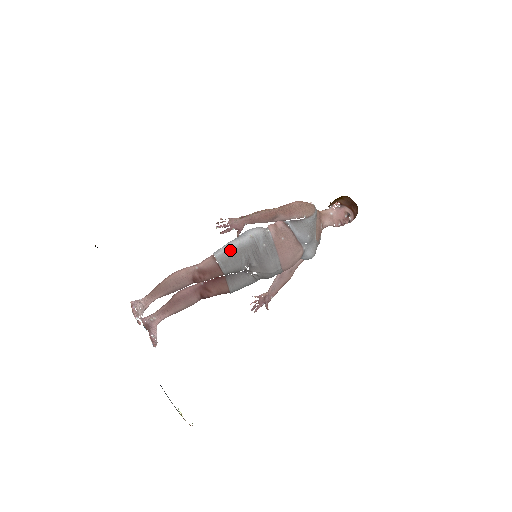
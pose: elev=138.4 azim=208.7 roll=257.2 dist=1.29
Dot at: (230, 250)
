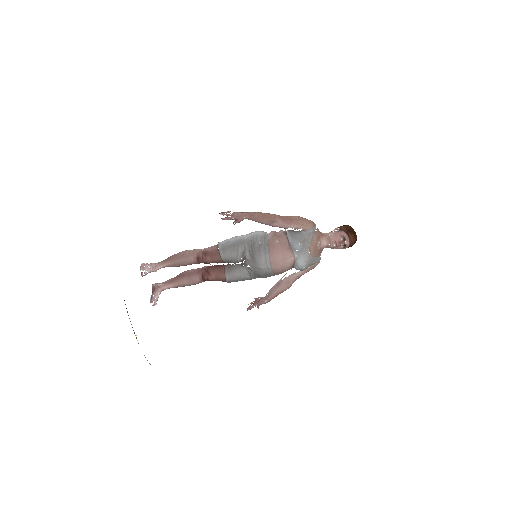
Dot at: (232, 241)
